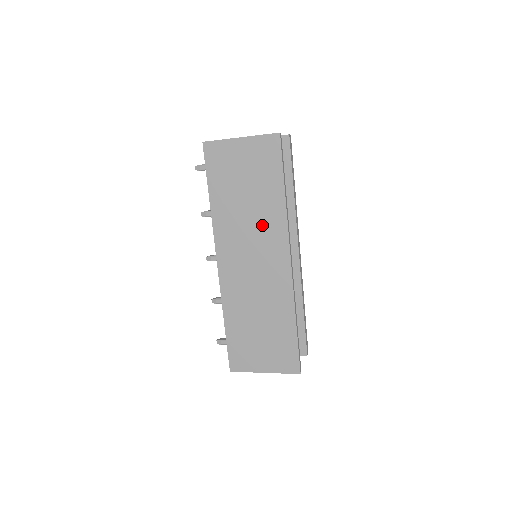
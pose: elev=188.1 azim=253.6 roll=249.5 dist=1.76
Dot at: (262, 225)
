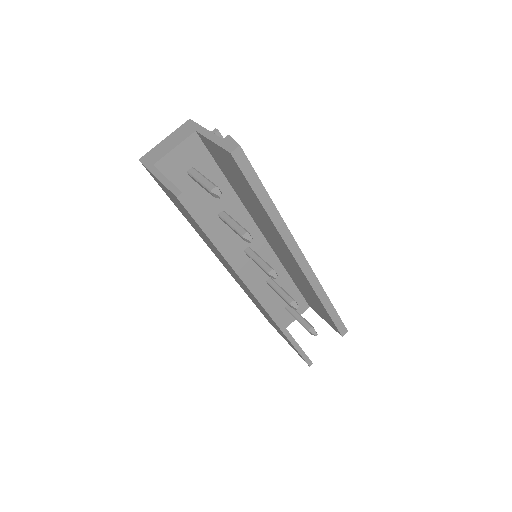
Dot at: (223, 260)
